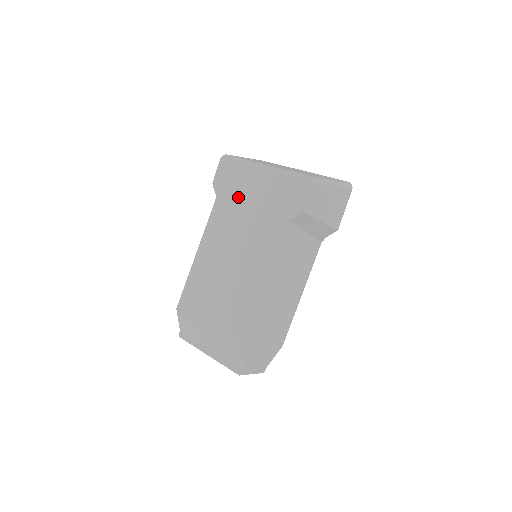
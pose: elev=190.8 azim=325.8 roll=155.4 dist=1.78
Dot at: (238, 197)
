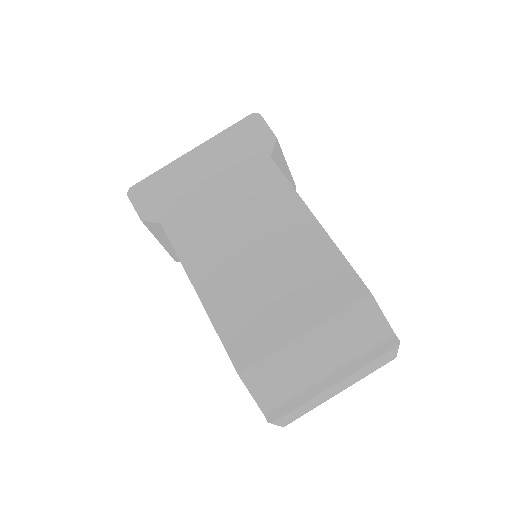
Dot at: (190, 197)
